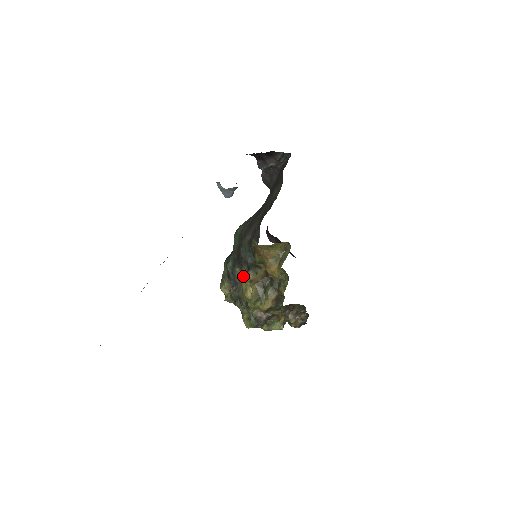
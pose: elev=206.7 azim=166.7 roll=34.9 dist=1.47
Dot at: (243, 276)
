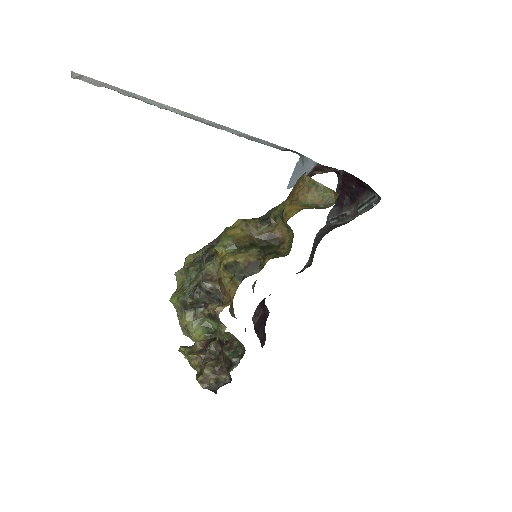
Dot at: occluded
